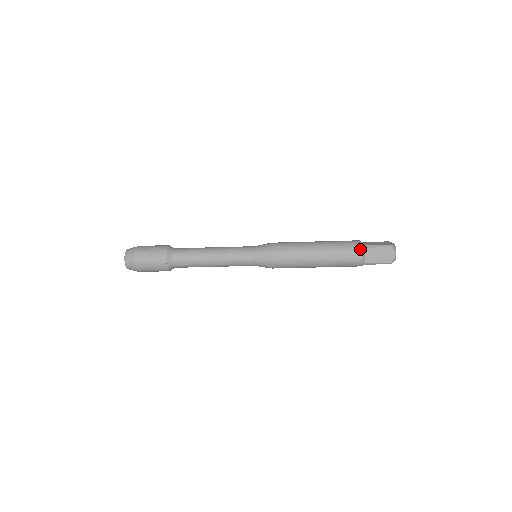
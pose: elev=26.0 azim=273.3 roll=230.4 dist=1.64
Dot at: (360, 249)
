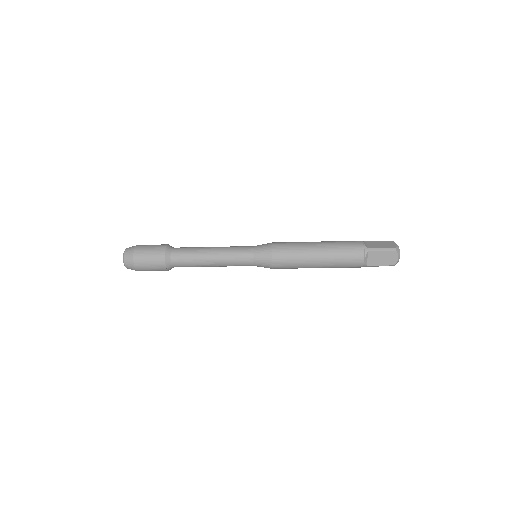
Dot at: (362, 253)
